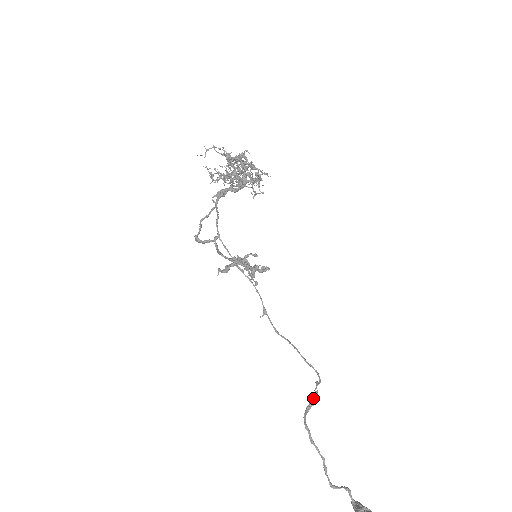
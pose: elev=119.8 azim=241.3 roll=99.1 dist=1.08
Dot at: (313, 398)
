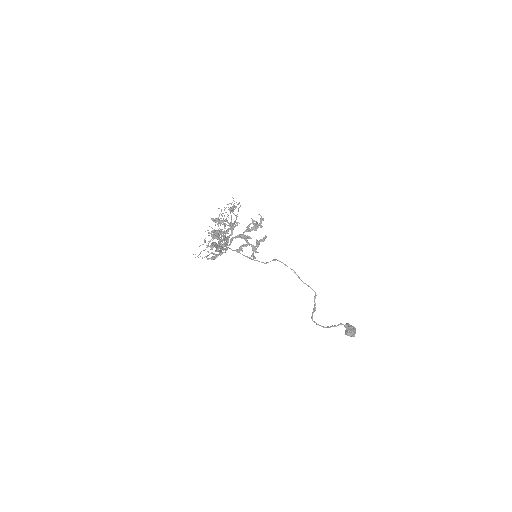
Dot at: (314, 309)
